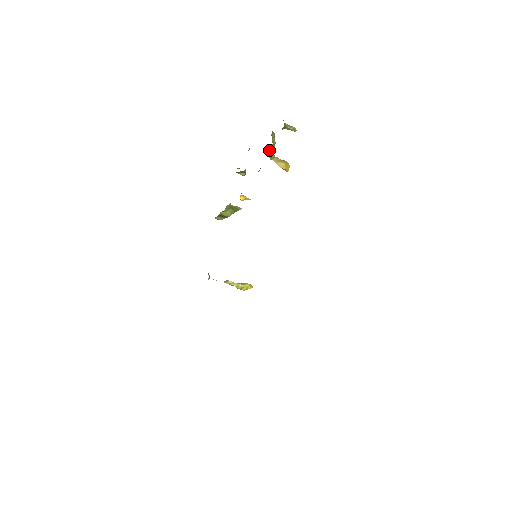
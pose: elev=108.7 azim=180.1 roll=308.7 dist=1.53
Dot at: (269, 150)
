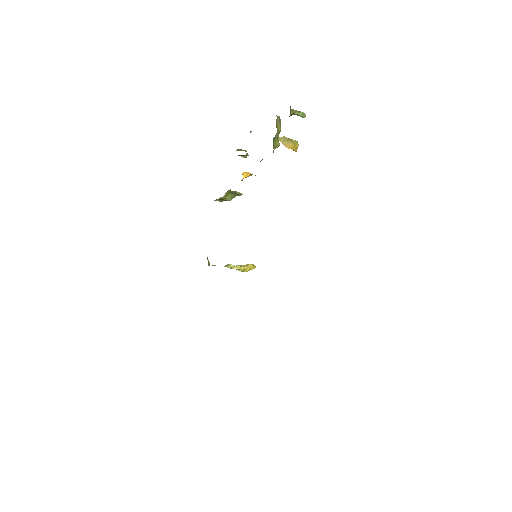
Dot at: (273, 139)
